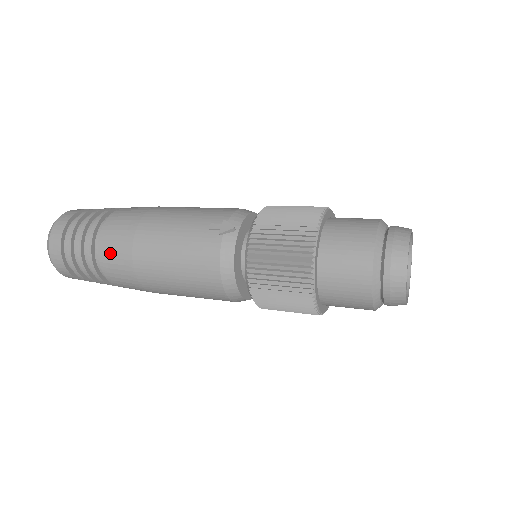
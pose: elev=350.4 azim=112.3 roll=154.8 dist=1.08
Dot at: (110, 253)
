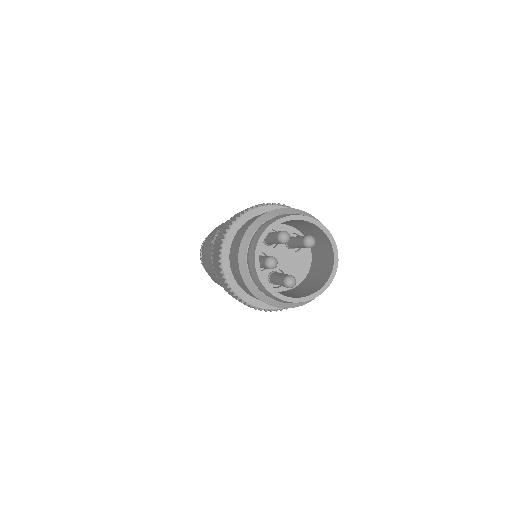
Dot at: occluded
